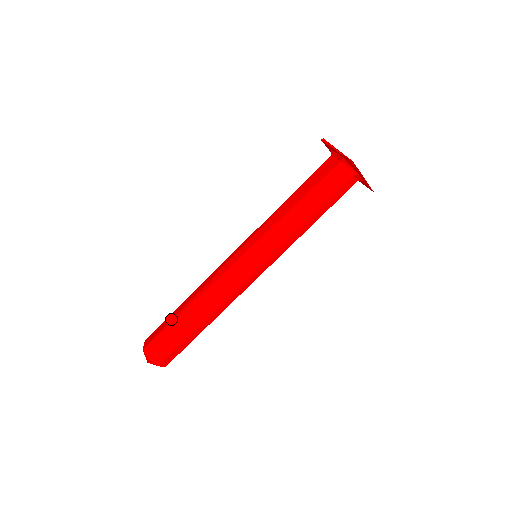
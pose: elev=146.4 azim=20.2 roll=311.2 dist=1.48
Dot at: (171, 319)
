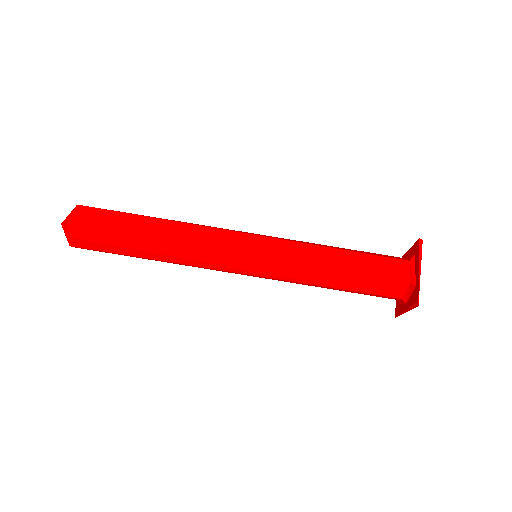
Dot at: (124, 225)
